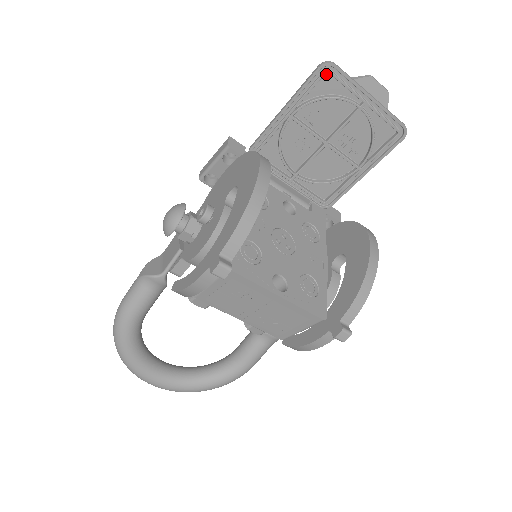
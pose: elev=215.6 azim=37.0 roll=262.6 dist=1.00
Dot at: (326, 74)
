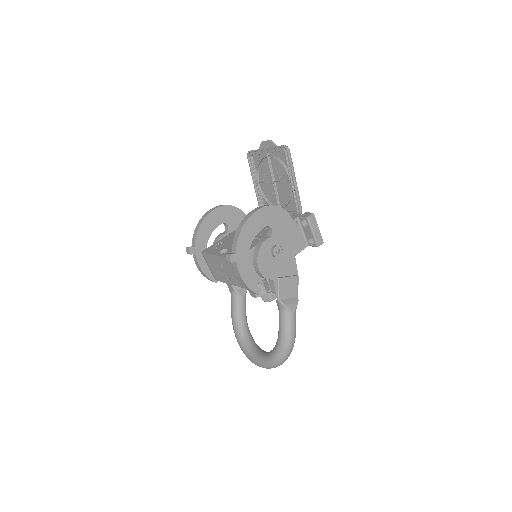
Dot at: (253, 157)
